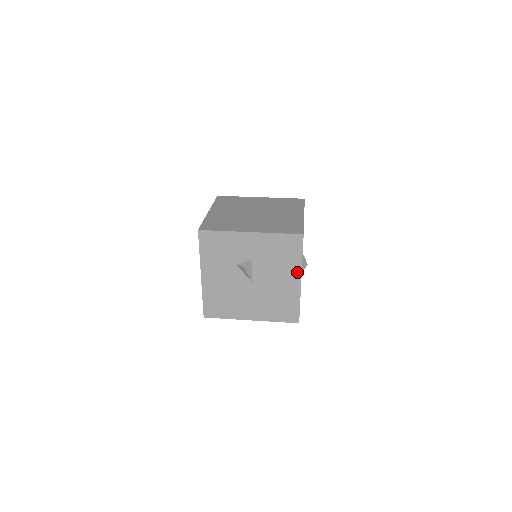
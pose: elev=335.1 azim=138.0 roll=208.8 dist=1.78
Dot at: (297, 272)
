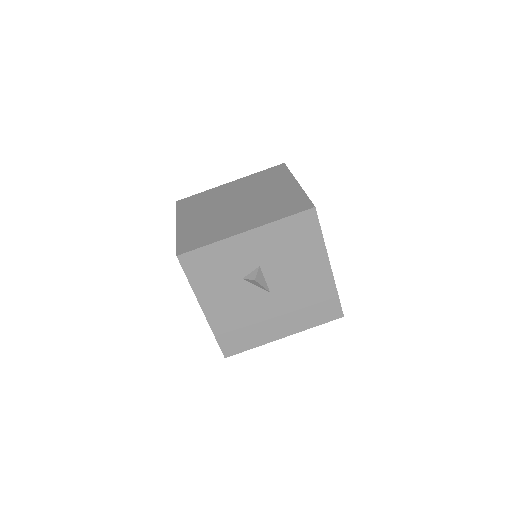
Dot at: (322, 257)
